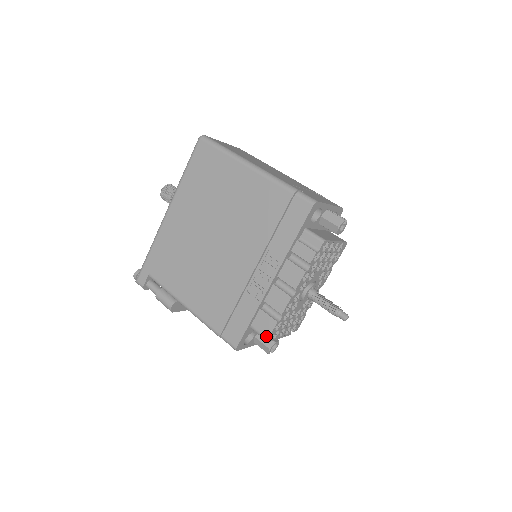
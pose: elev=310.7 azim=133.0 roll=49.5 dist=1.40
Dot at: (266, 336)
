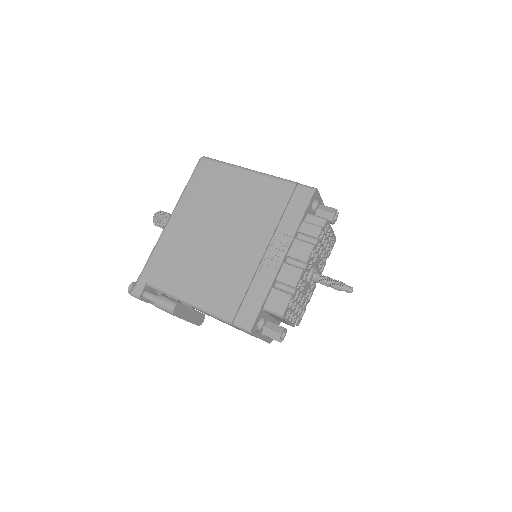
Dot at: (281, 311)
